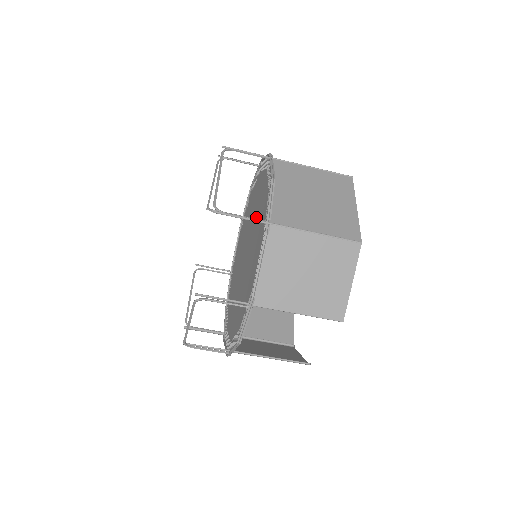
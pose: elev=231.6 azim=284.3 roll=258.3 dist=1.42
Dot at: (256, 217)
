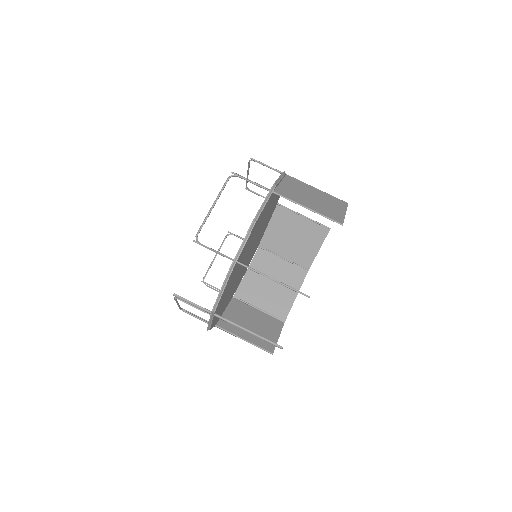
Dot at: occluded
